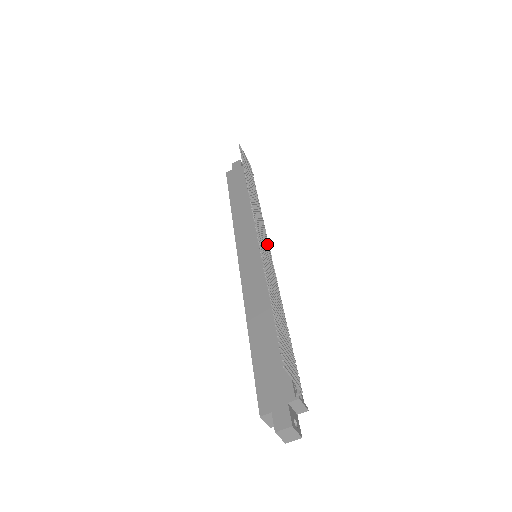
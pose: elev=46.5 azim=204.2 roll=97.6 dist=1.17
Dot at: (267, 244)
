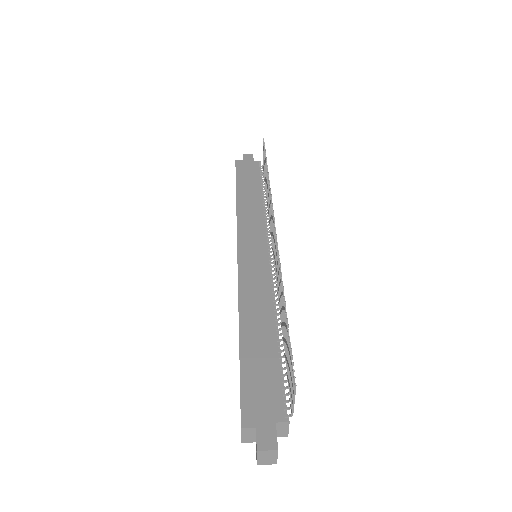
Dot at: occluded
